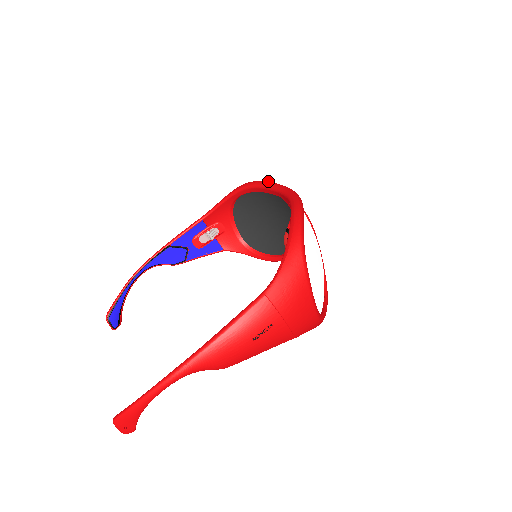
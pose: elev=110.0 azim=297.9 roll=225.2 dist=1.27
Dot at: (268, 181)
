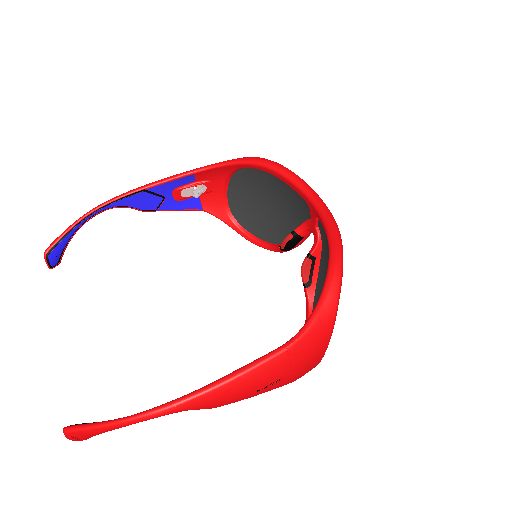
Dot at: occluded
